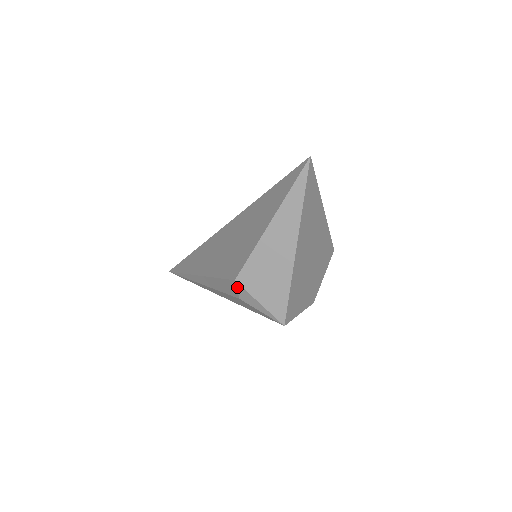
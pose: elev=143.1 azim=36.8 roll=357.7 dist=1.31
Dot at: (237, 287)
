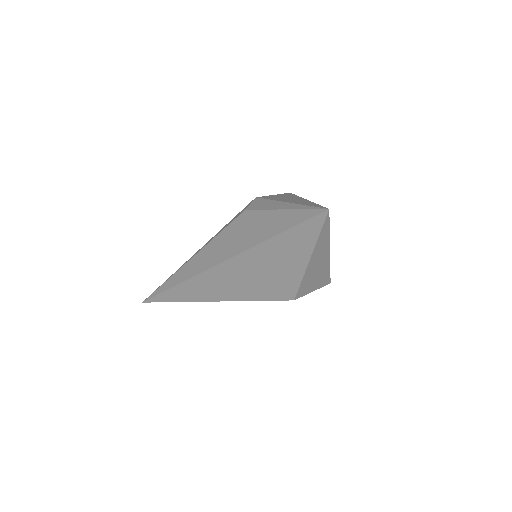
Dot at: occluded
